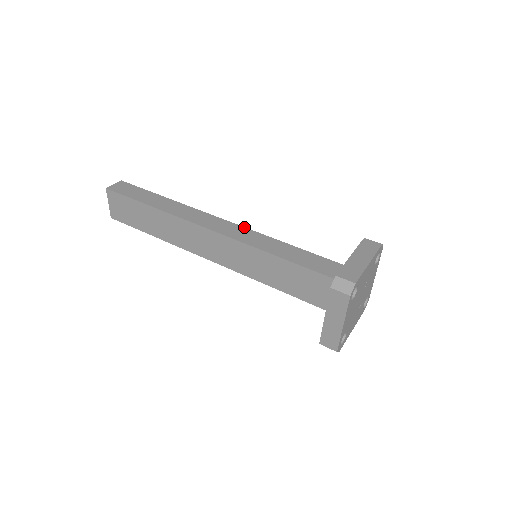
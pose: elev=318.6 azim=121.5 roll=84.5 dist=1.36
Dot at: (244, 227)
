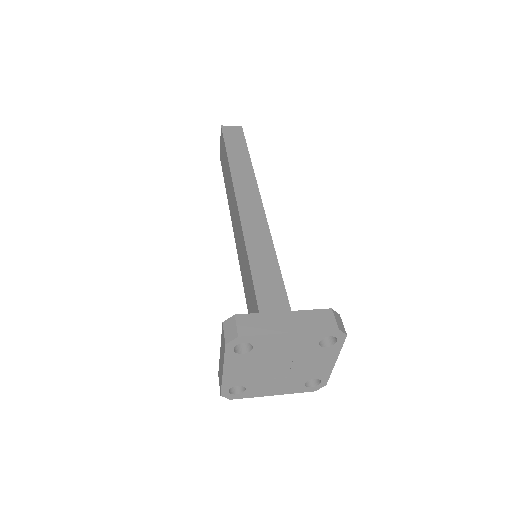
Dot at: (267, 222)
